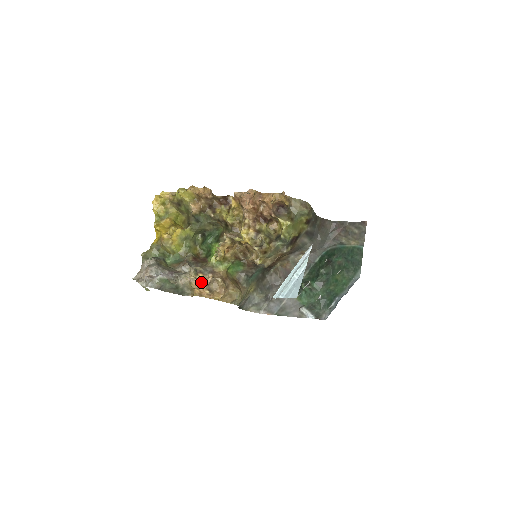
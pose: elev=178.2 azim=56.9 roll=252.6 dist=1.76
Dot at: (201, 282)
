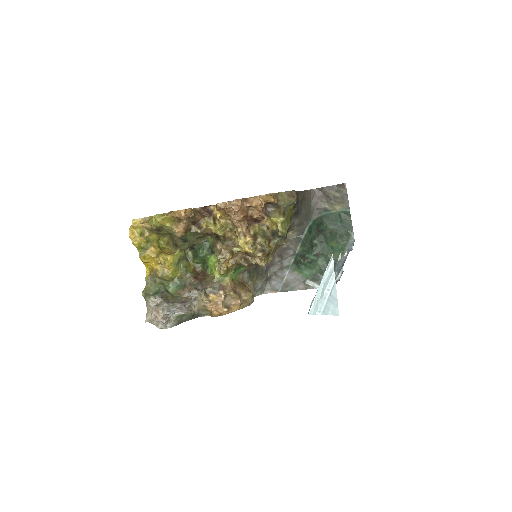
Dot at: (215, 302)
